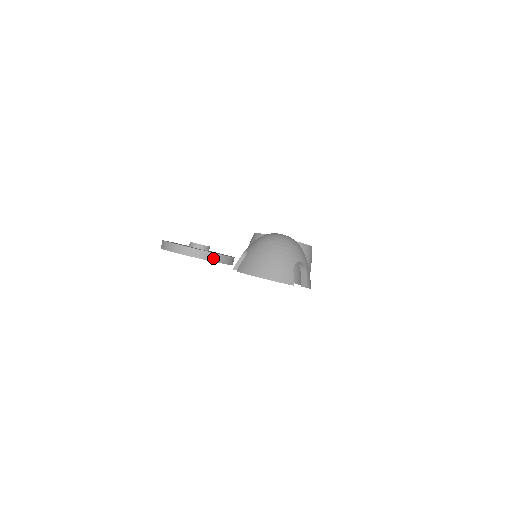
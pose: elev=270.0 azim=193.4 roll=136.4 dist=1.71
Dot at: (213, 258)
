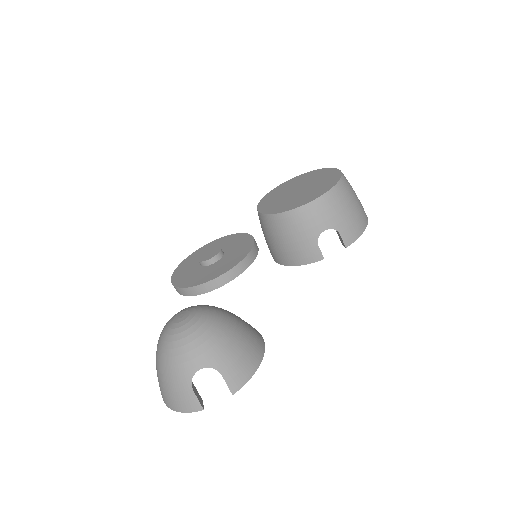
Dot at: (210, 287)
